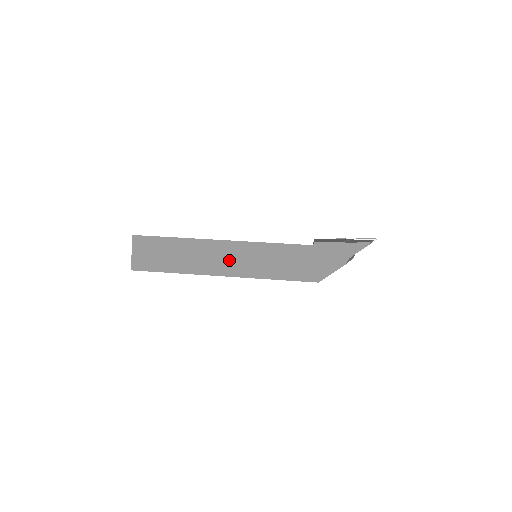
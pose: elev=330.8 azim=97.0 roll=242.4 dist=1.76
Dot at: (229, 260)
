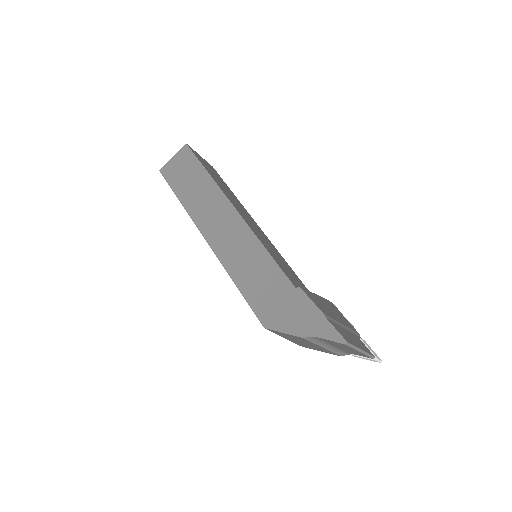
Dot at: (222, 230)
